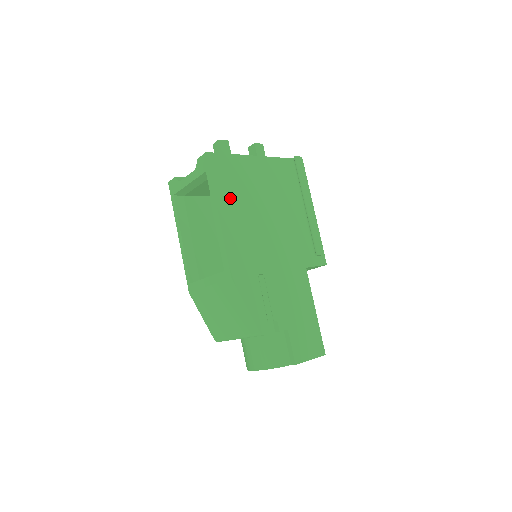
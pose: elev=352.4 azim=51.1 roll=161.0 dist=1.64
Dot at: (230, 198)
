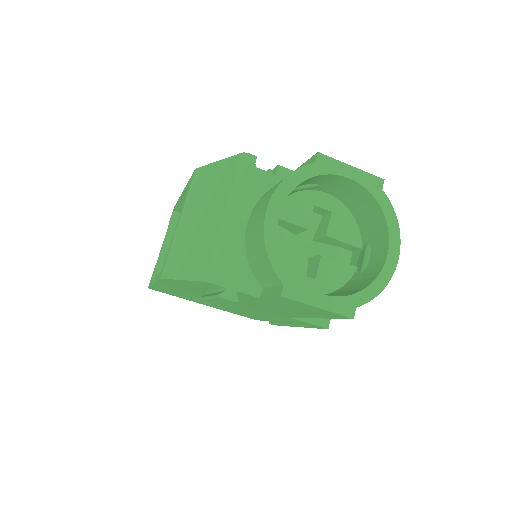
Dot at: occluded
